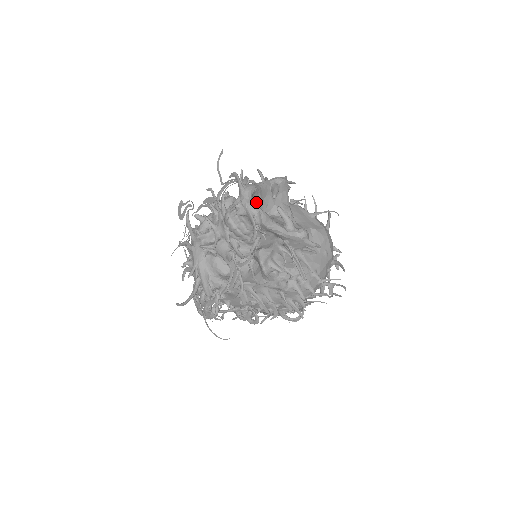
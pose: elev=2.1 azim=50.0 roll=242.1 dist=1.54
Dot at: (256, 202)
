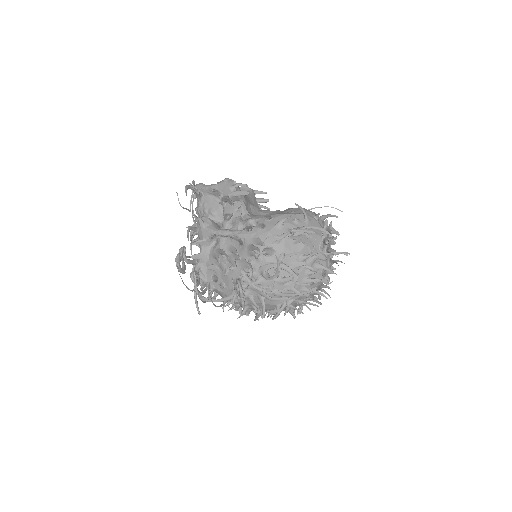
Dot at: occluded
